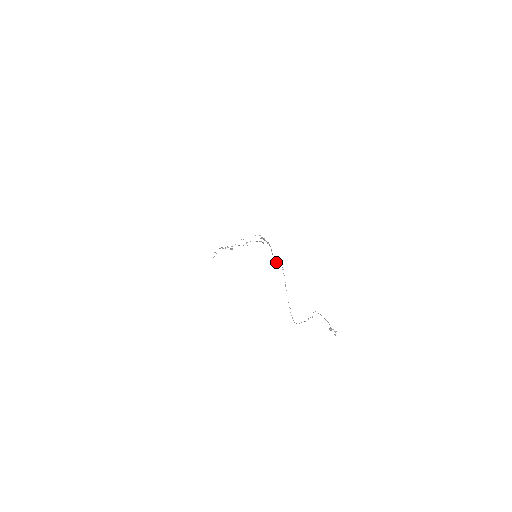
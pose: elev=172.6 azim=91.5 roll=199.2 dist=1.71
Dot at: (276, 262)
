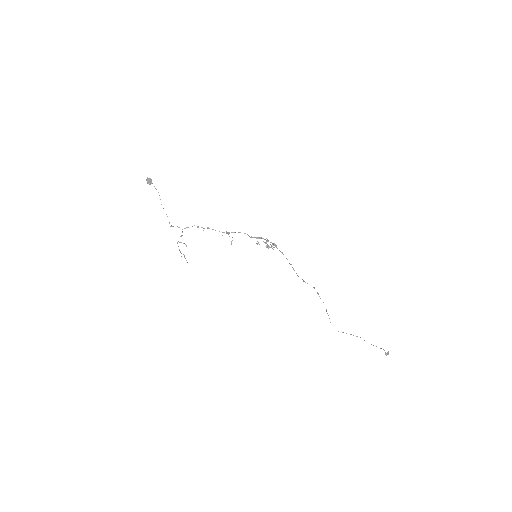
Dot at: (303, 281)
